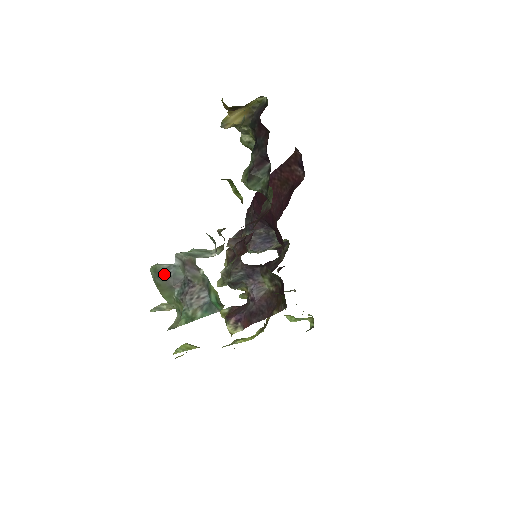
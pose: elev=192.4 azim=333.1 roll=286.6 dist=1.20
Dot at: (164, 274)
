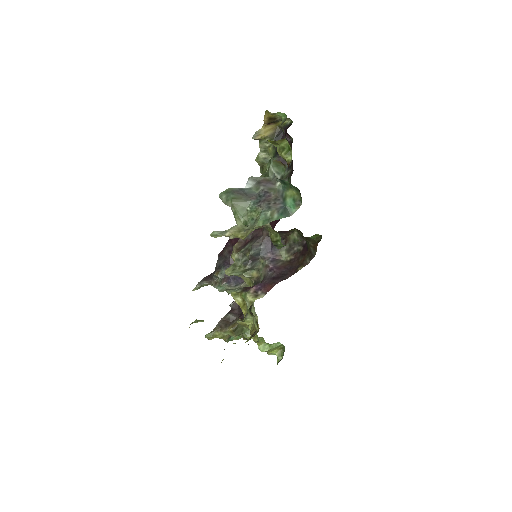
Dot at: (239, 191)
